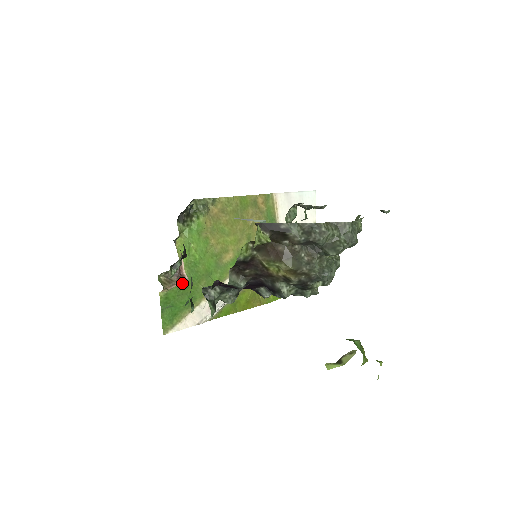
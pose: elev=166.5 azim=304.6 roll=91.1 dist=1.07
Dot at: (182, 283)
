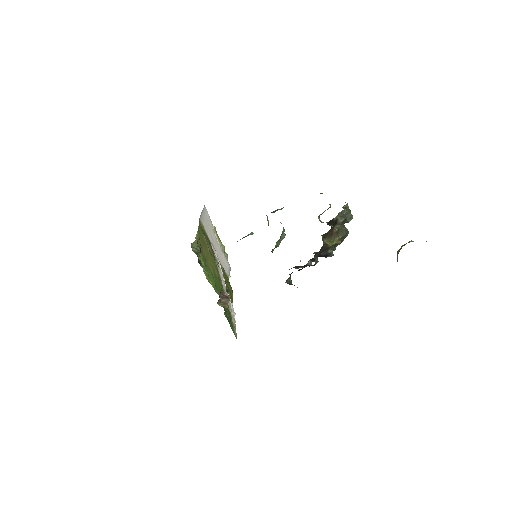
Dot at: (229, 300)
